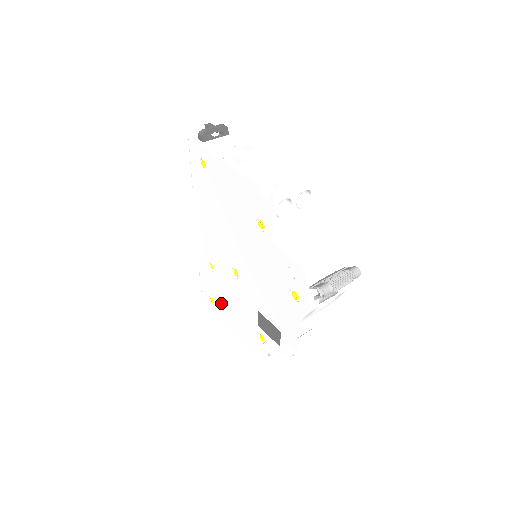
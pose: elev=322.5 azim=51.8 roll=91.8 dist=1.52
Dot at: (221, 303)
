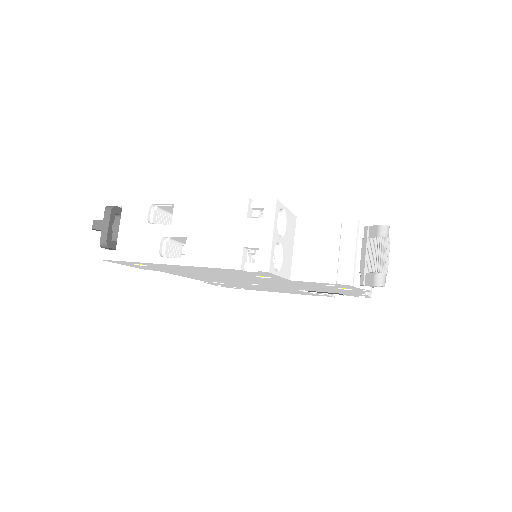
Dot at: occluded
